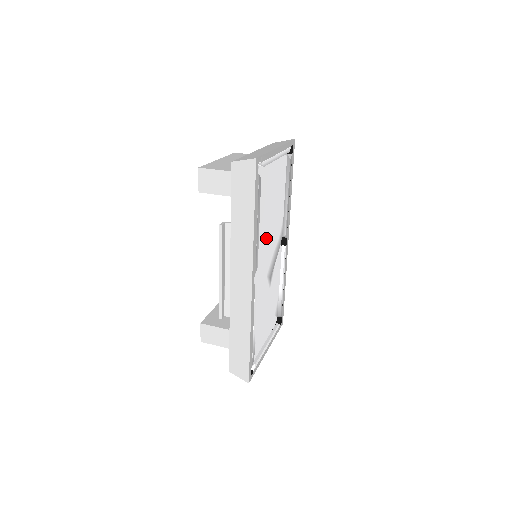
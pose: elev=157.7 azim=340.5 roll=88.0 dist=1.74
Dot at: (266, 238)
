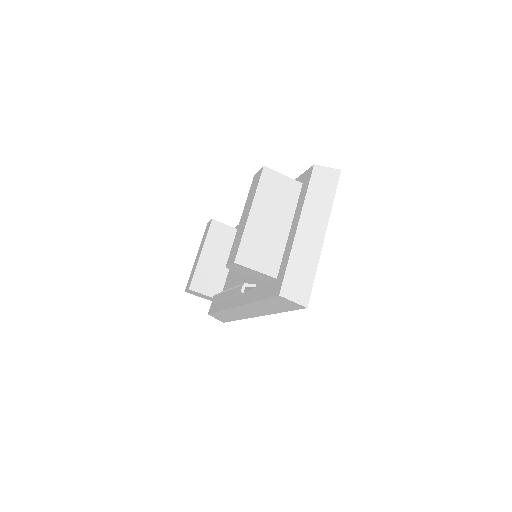
Dot at: occluded
